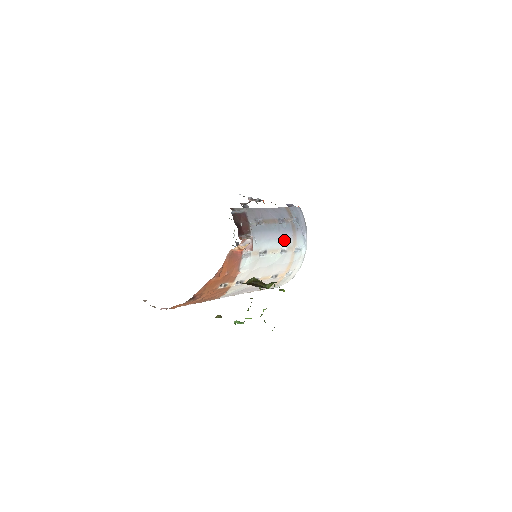
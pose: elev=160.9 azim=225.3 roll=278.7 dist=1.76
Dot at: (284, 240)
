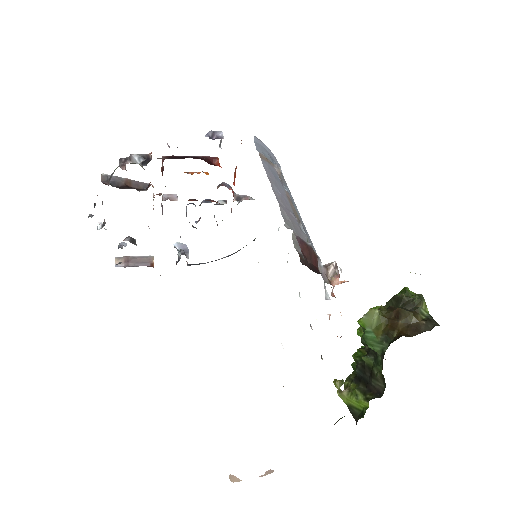
Dot at: occluded
